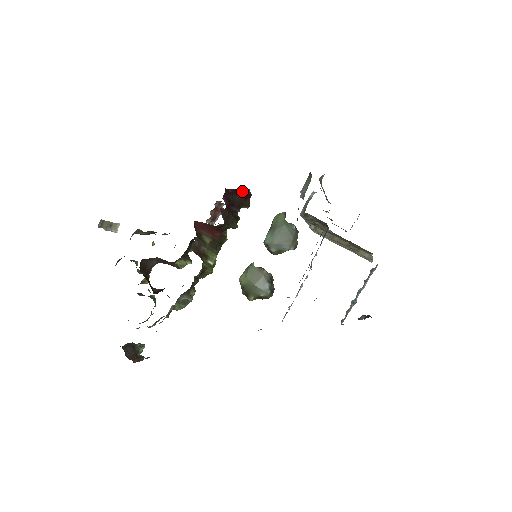
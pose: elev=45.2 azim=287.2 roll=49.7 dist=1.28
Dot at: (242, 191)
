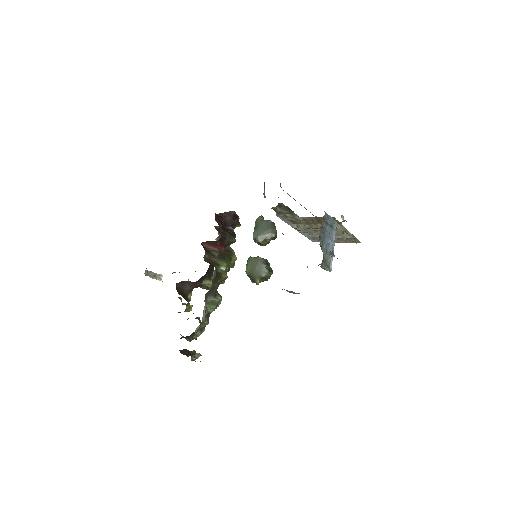
Dot at: (229, 213)
